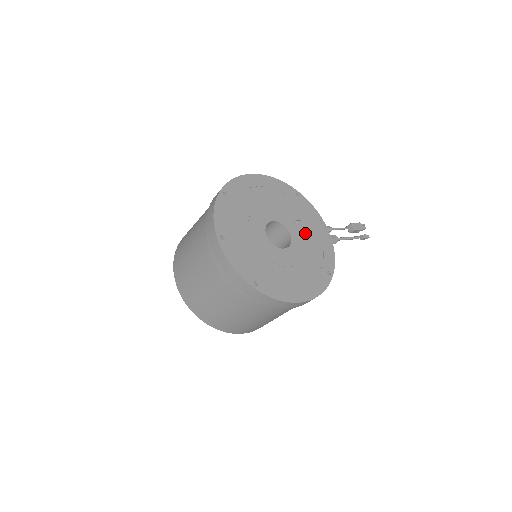
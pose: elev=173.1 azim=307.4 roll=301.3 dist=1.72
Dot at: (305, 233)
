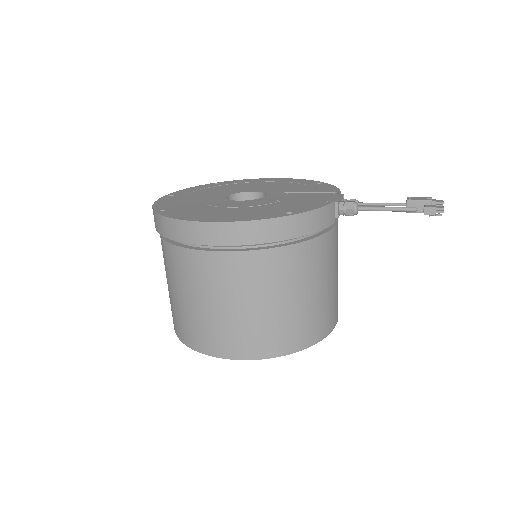
Dot at: (293, 197)
